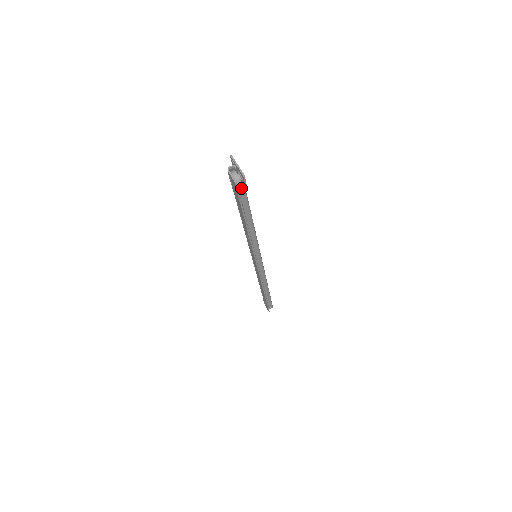
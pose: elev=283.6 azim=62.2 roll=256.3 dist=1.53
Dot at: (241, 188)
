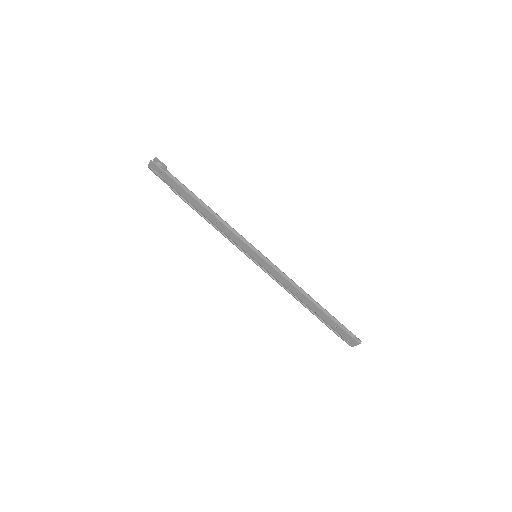
Dot at: occluded
